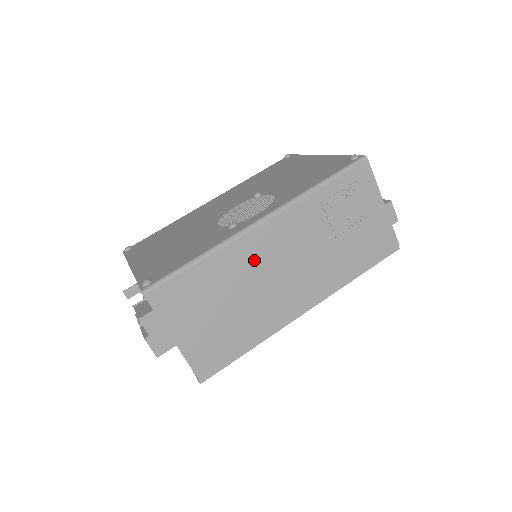
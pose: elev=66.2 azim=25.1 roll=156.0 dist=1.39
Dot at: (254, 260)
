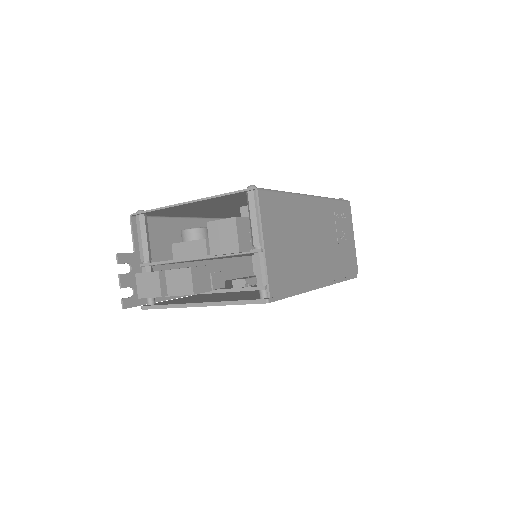
Dot at: (307, 220)
